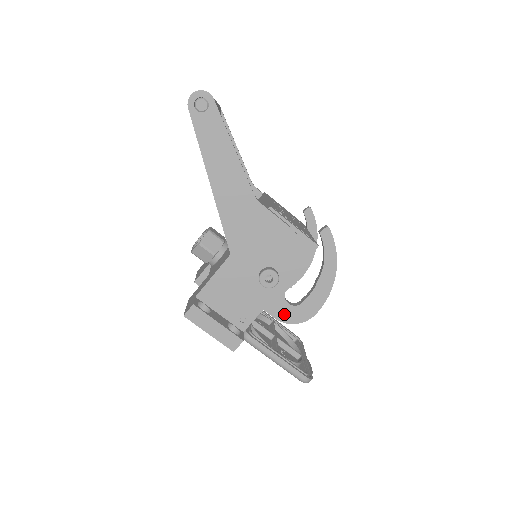
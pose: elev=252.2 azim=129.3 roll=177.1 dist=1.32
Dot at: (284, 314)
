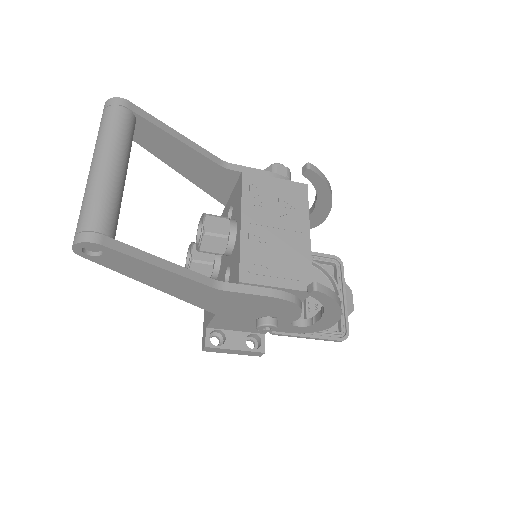
Dot at: (297, 330)
